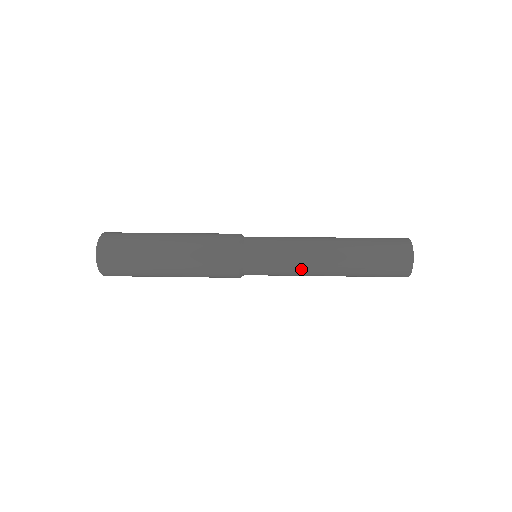
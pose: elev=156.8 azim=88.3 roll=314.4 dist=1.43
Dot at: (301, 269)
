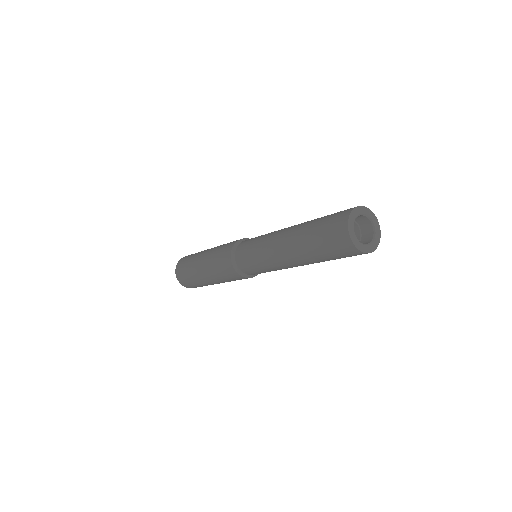
Dot at: (272, 263)
